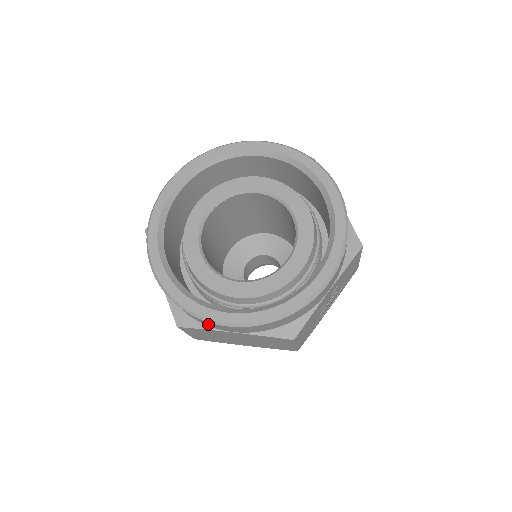
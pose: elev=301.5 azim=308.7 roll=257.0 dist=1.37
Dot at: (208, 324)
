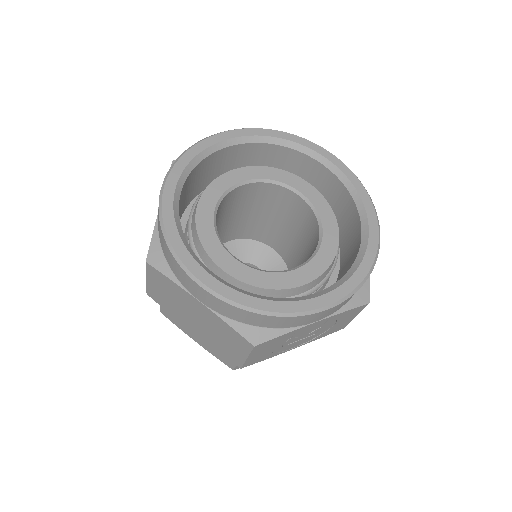
Dot at: (181, 276)
